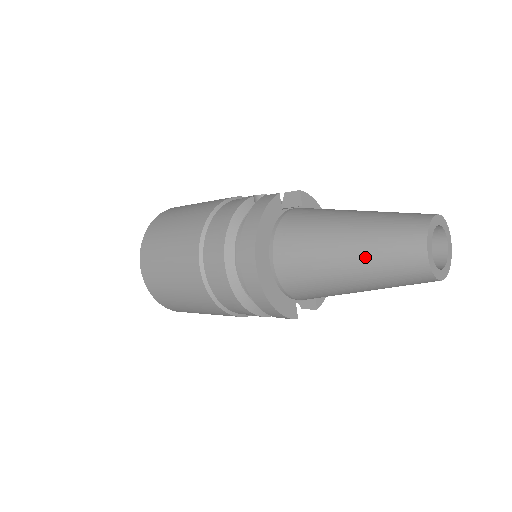
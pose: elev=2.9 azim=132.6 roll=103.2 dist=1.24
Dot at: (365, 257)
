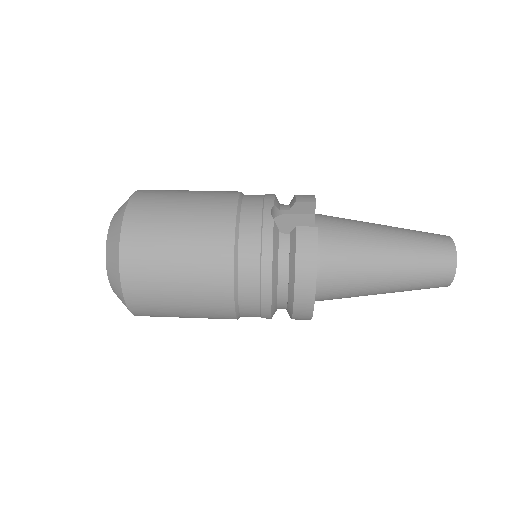
Dot at: (405, 285)
